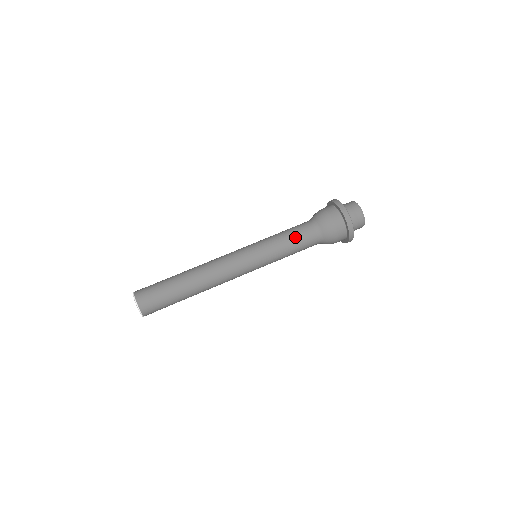
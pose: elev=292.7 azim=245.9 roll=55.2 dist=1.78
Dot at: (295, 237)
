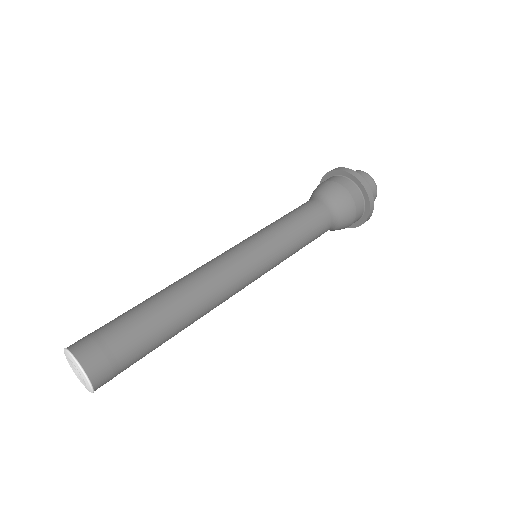
Dot at: (301, 214)
